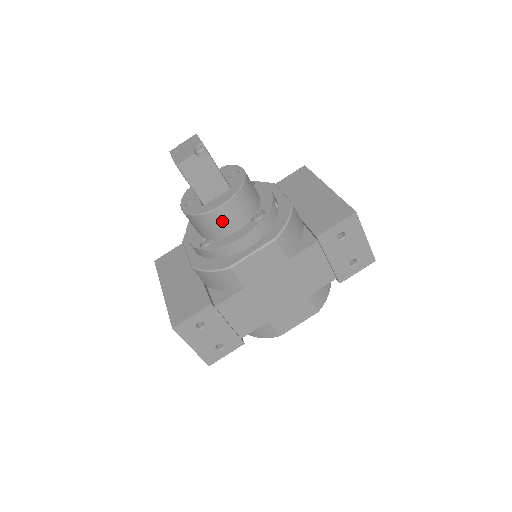
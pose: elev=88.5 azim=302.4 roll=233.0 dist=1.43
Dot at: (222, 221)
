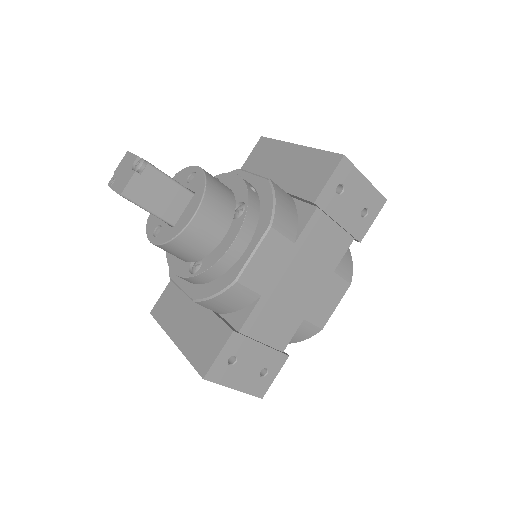
Dot at: (202, 234)
